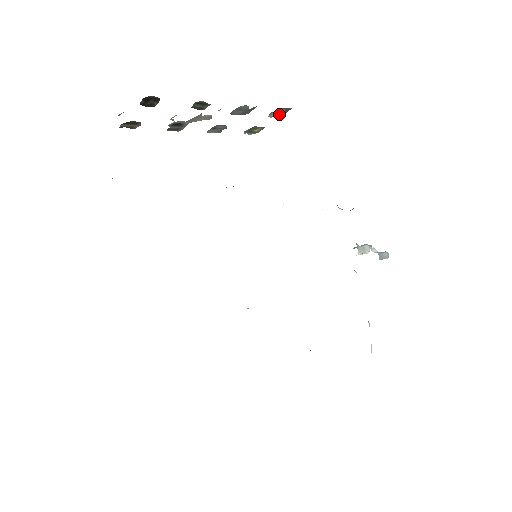
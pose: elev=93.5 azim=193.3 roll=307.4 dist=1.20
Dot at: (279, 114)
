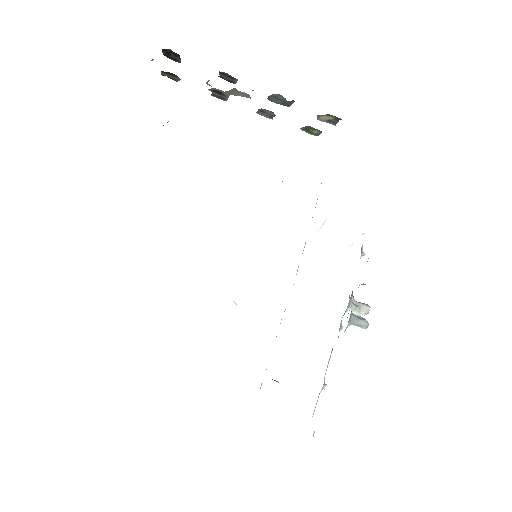
Dot at: (330, 121)
